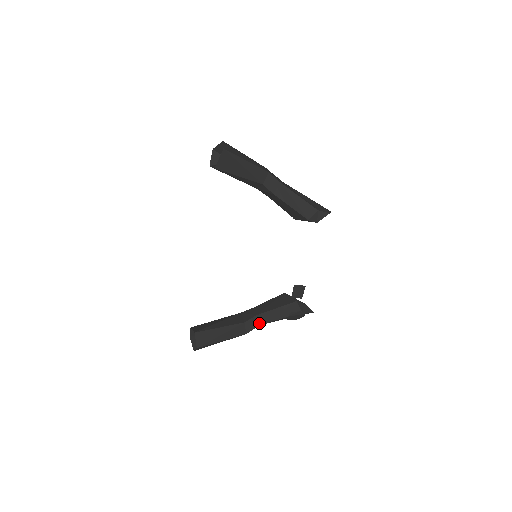
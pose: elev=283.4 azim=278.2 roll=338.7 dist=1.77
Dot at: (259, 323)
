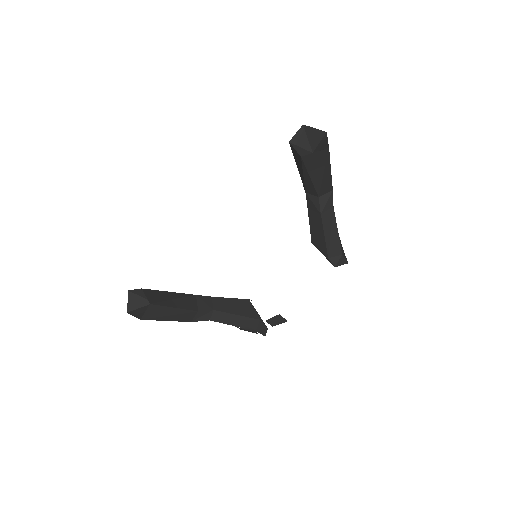
Dot at: (210, 318)
